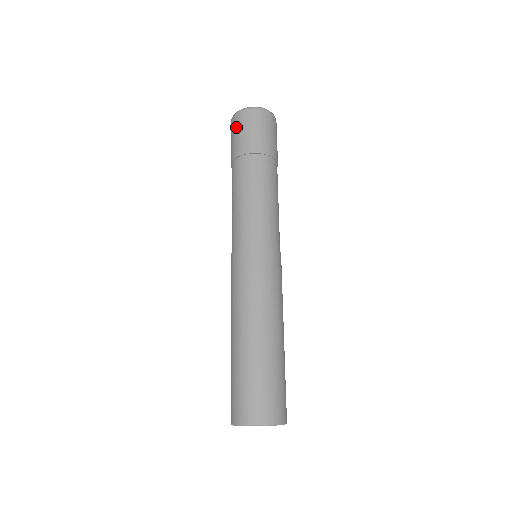
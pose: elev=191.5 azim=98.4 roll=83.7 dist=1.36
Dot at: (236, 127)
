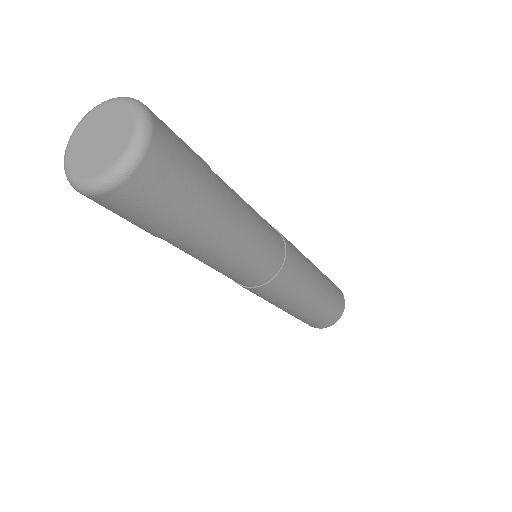
Dot at: occluded
